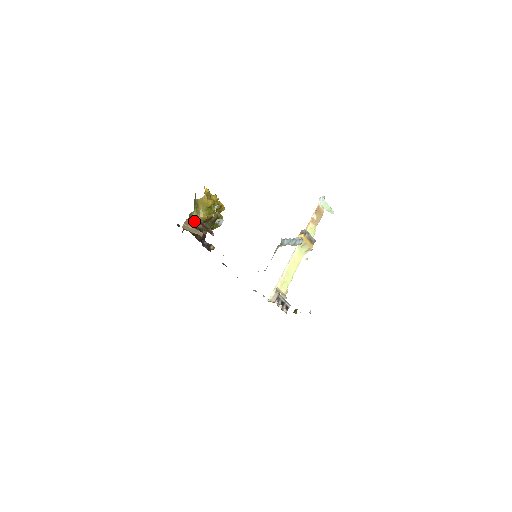
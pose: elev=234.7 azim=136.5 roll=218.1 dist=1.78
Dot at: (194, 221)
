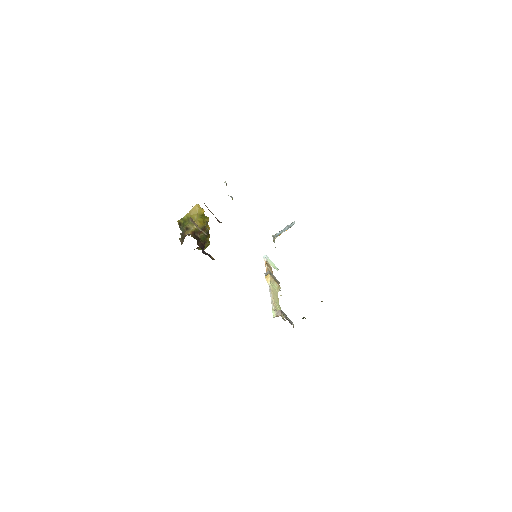
Dot at: (192, 229)
